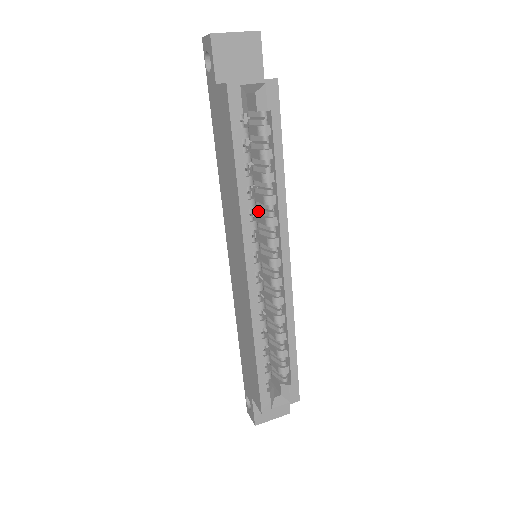
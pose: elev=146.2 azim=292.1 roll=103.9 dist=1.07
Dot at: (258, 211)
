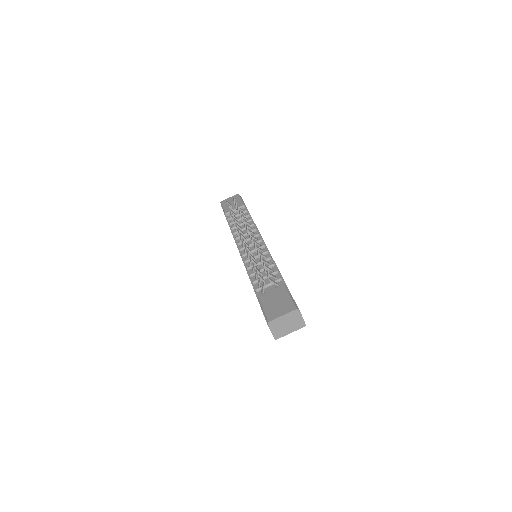
Dot at: occluded
